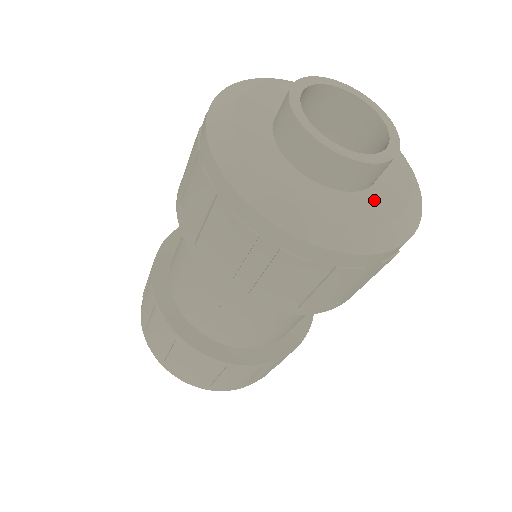
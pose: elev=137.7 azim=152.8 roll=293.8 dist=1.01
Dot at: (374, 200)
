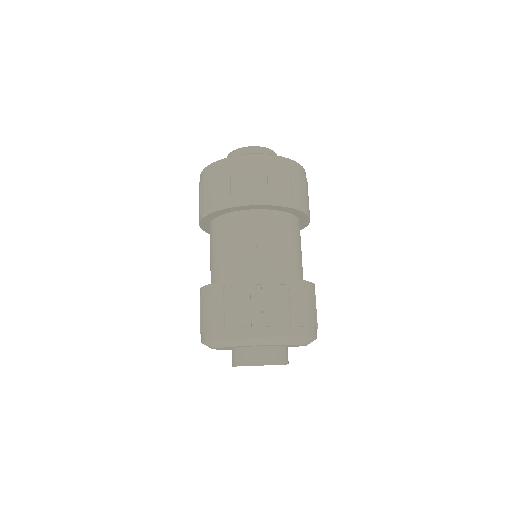
Dot at: occluded
